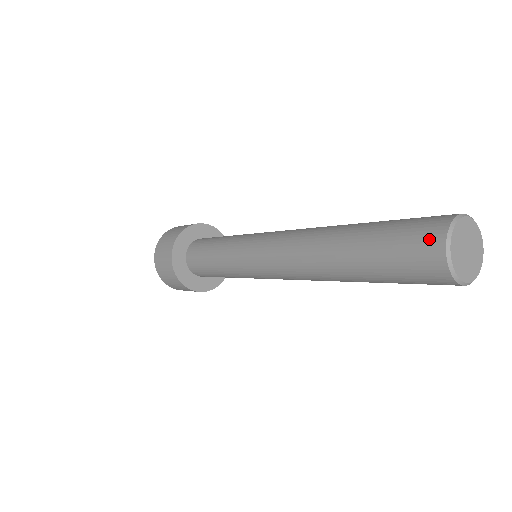
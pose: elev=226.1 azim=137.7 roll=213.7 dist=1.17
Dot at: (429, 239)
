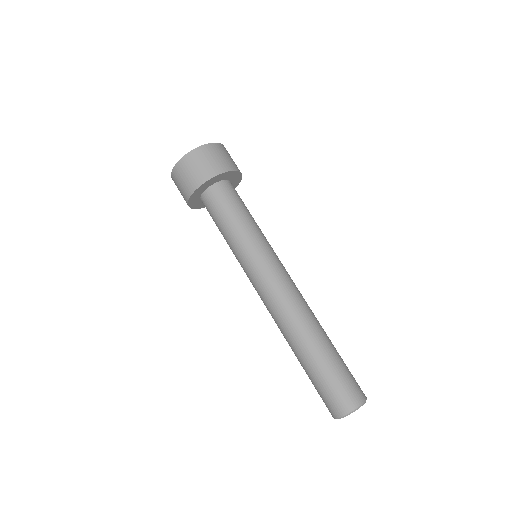
Dot at: (342, 405)
